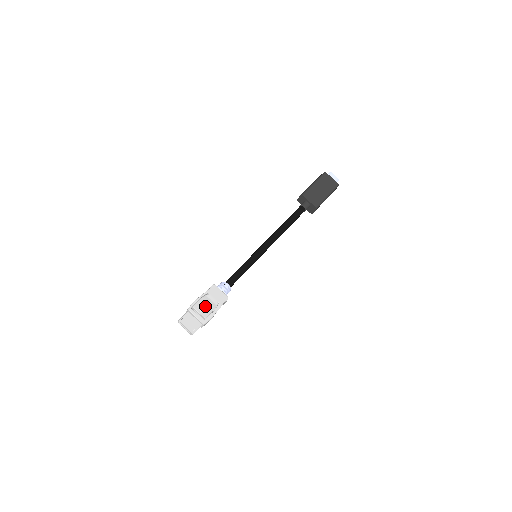
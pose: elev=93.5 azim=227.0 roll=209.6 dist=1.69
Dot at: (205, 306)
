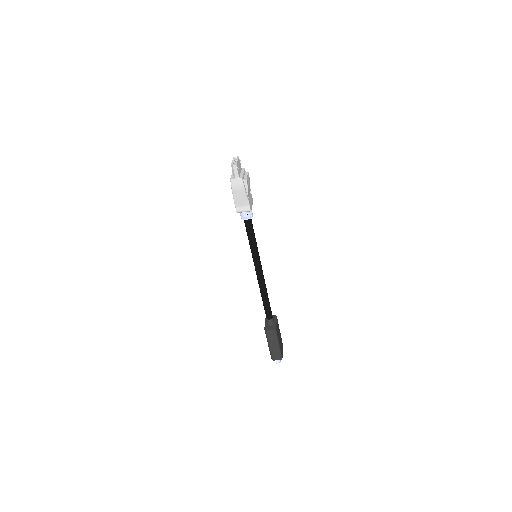
Dot at: (249, 184)
